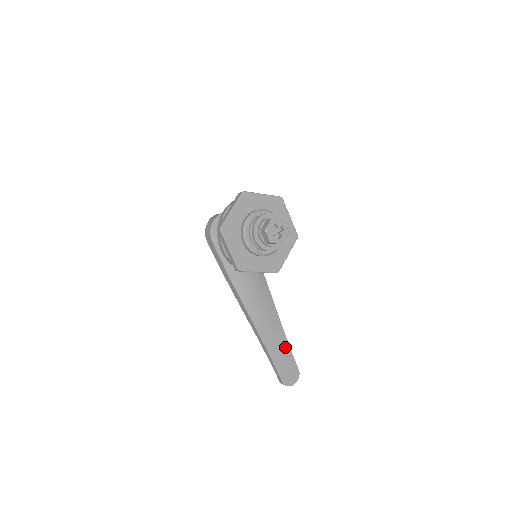
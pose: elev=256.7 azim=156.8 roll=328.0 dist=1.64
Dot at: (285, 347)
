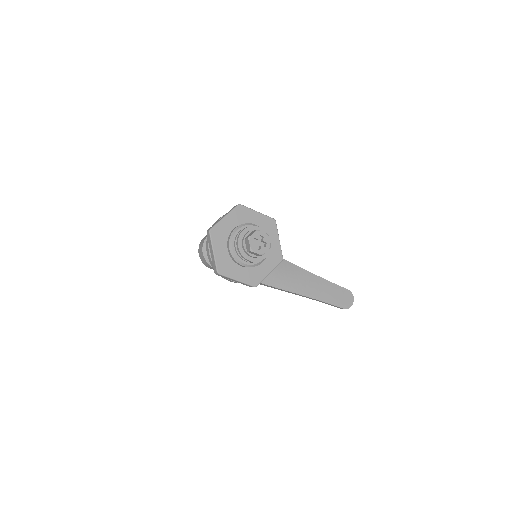
Dot at: (327, 285)
